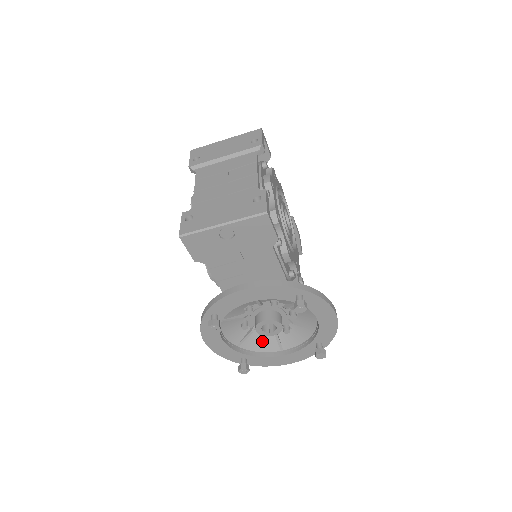
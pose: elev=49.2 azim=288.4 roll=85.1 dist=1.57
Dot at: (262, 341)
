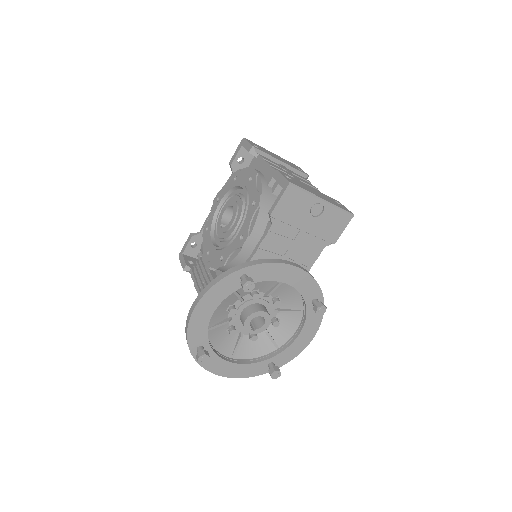
Dot at: (224, 338)
